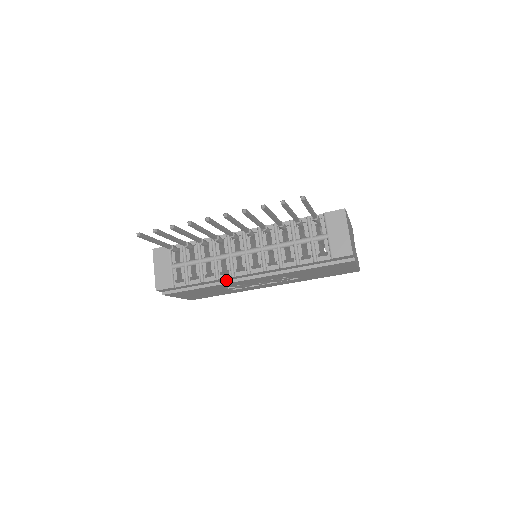
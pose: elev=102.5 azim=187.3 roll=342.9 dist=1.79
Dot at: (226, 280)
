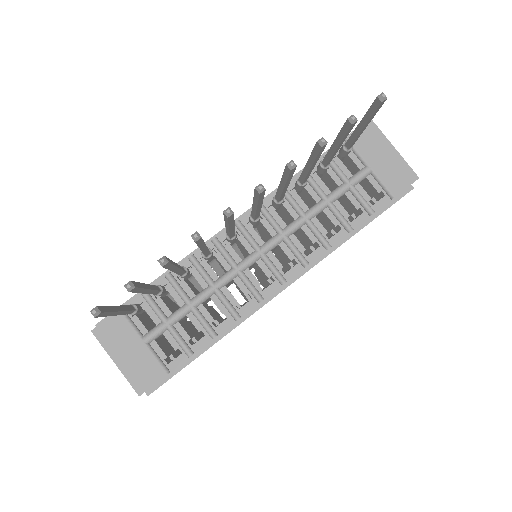
Dot at: occluded
